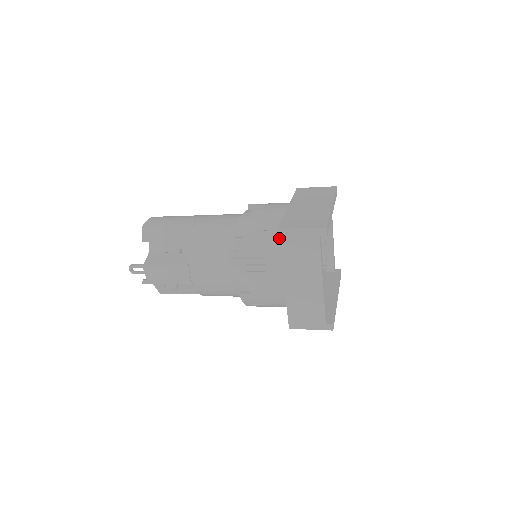
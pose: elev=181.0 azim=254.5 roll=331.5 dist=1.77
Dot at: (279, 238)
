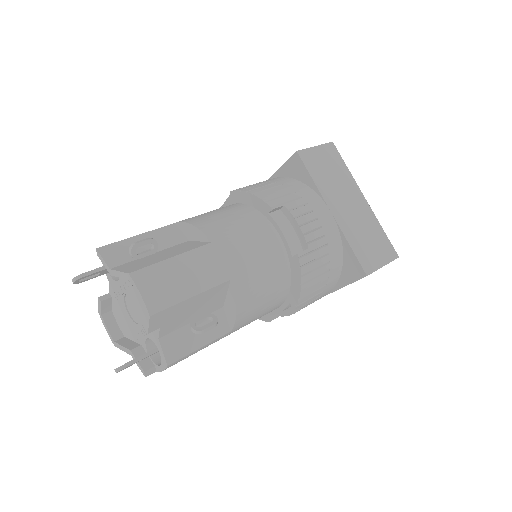
Dot at: occluded
